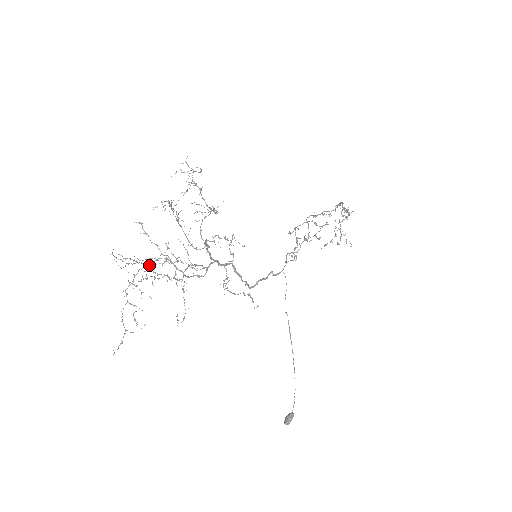
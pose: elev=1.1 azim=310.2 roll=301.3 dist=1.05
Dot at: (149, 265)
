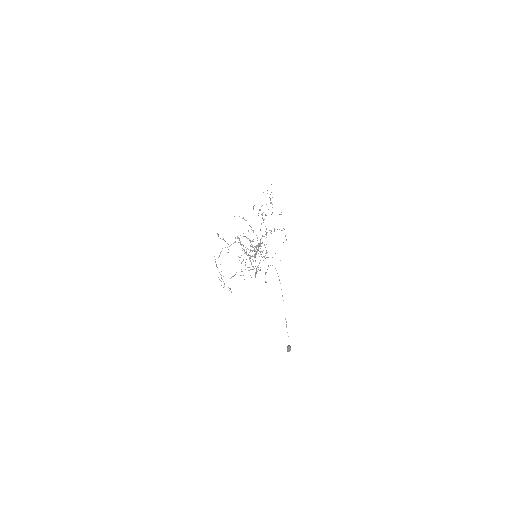
Dot at: (229, 246)
